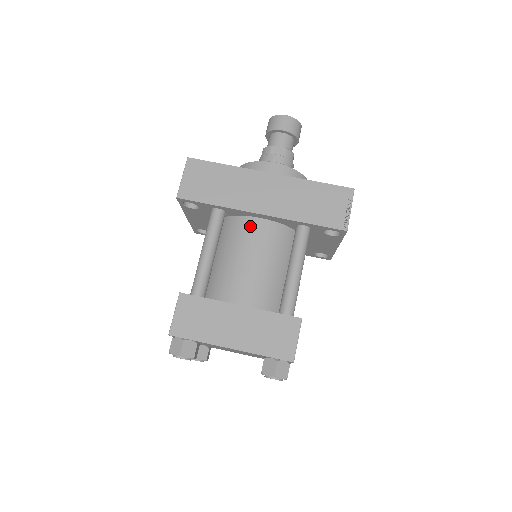
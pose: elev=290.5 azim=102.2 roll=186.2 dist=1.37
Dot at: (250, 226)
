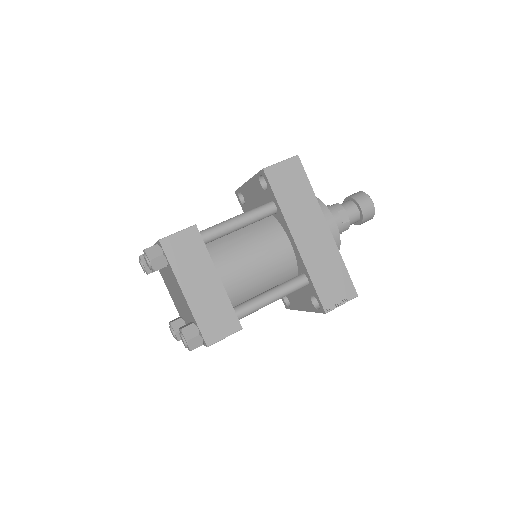
Dot at: (280, 239)
